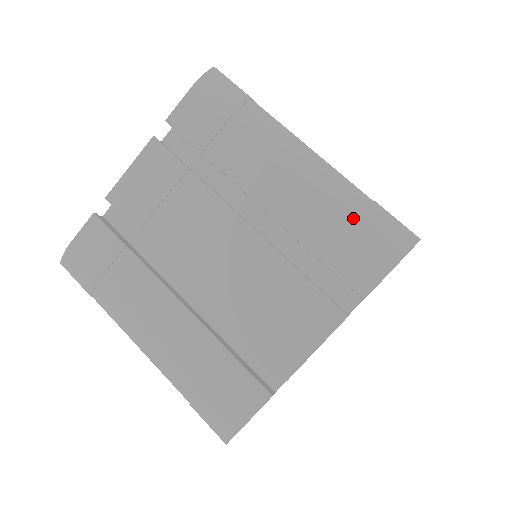
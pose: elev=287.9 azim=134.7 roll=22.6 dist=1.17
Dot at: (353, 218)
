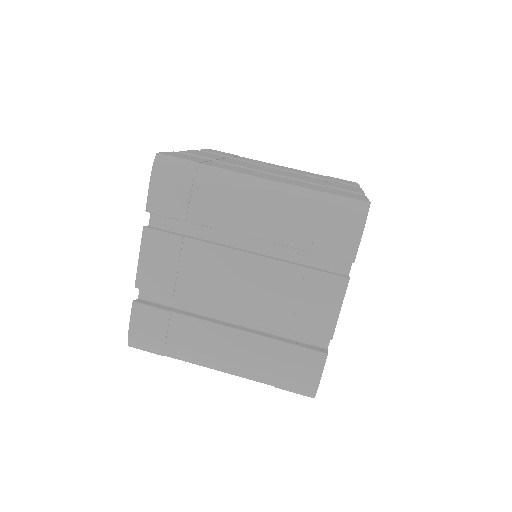
Dot at: (318, 213)
